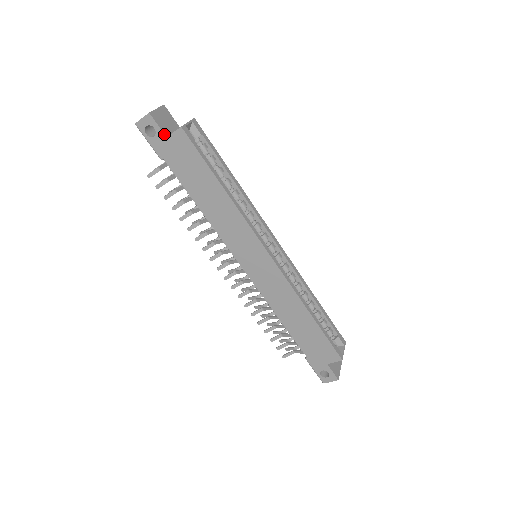
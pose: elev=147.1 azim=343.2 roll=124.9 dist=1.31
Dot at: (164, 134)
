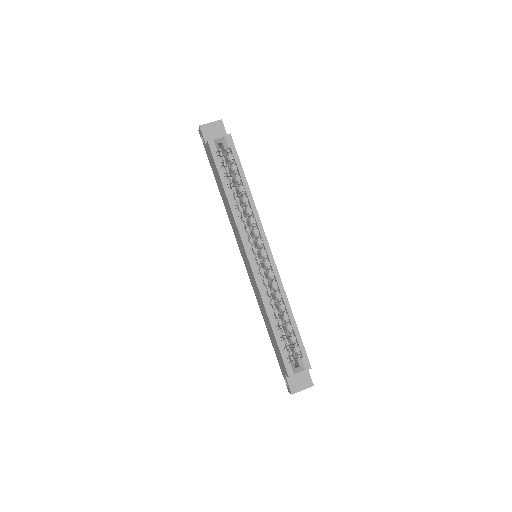
Dot at: (205, 143)
